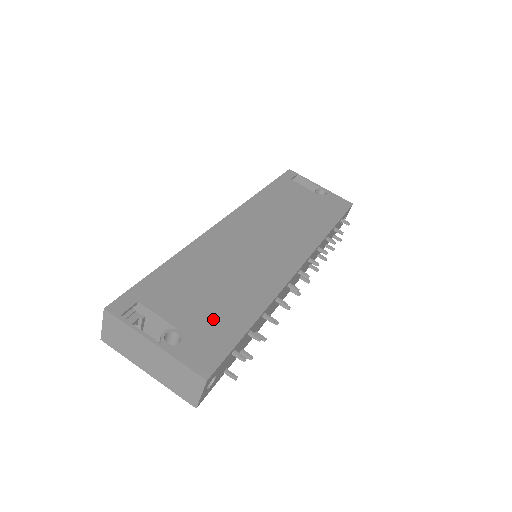
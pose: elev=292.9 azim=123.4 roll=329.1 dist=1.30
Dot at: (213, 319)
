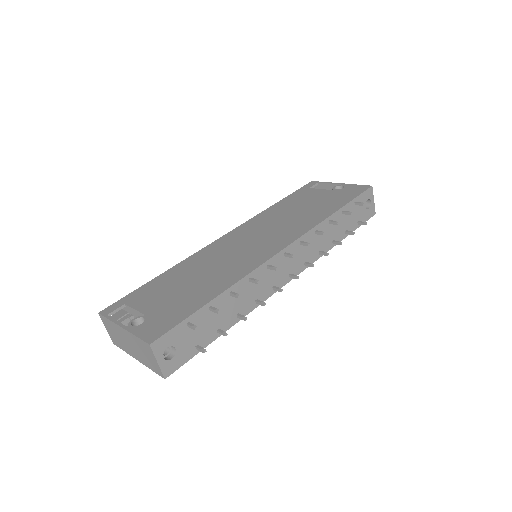
Dot at: (178, 303)
